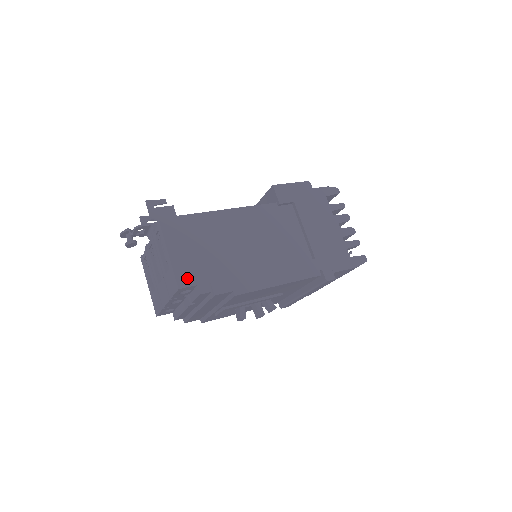
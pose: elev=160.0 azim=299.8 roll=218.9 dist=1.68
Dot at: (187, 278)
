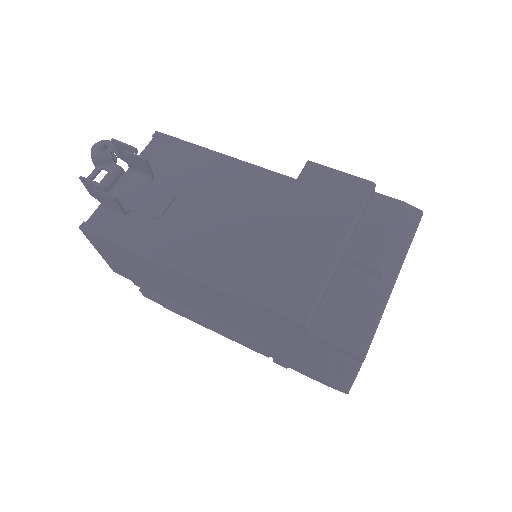
Dot at: (120, 272)
